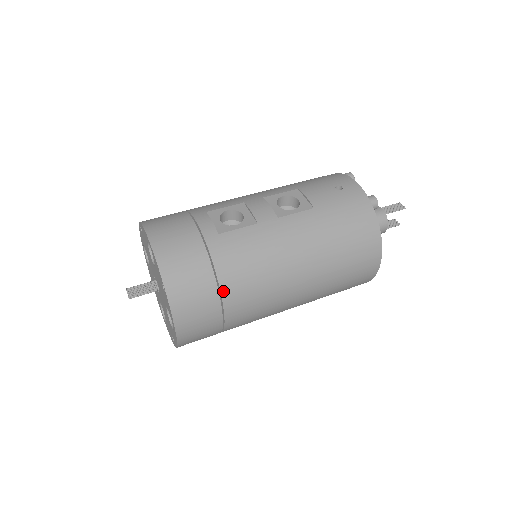
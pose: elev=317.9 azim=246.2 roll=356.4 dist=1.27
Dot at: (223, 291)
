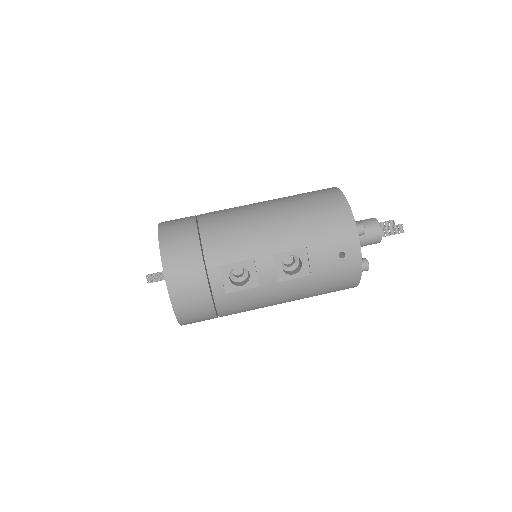
Dot at: occluded
